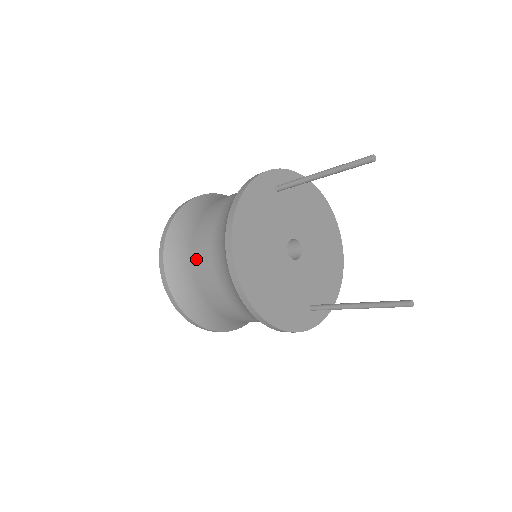
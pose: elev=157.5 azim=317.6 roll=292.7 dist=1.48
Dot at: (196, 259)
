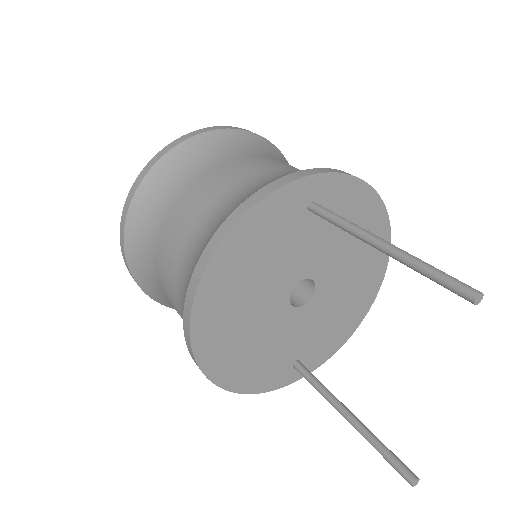
Dot at: (162, 250)
